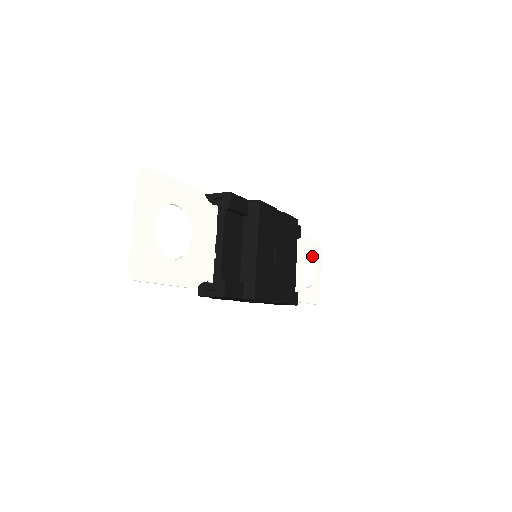
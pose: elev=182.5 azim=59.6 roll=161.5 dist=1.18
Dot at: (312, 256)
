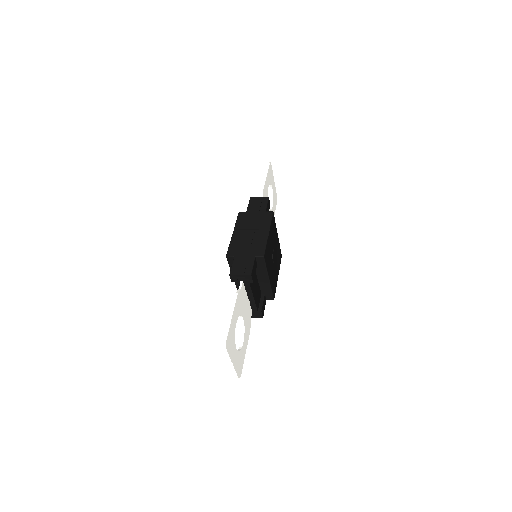
Dot at: (269, 183)
